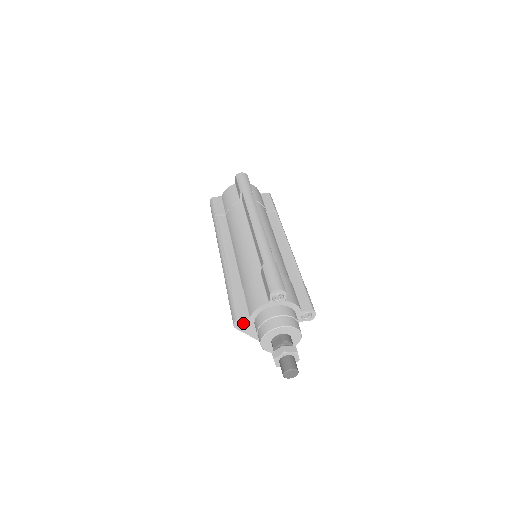
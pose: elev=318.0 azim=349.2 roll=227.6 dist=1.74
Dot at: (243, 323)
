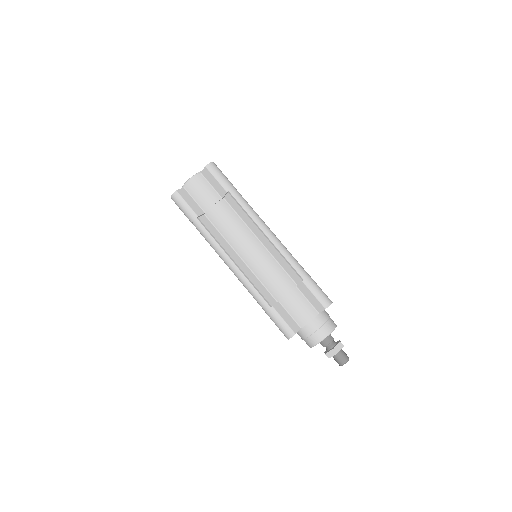
Dot at: occluded
